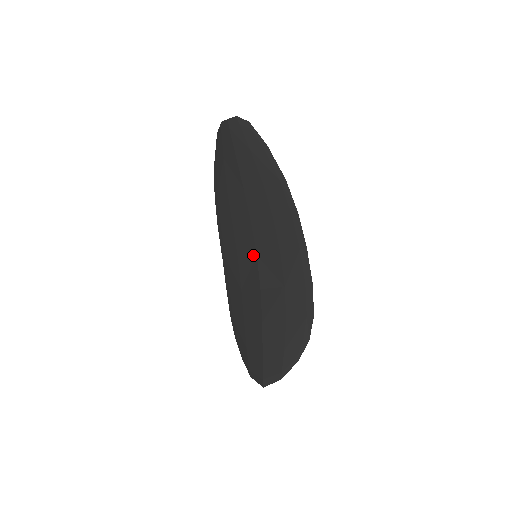
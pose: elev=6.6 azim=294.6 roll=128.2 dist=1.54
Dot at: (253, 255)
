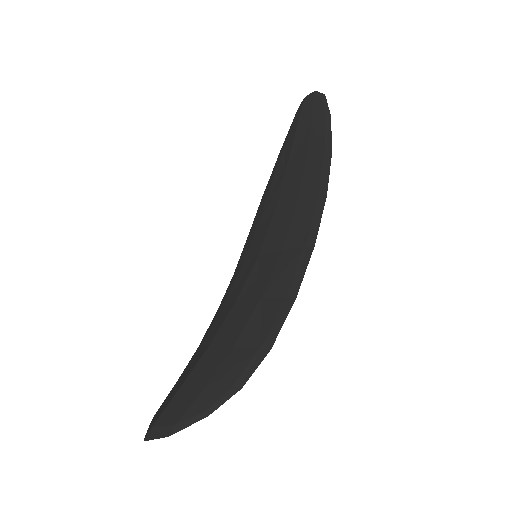
Dot at: (255, 257)
